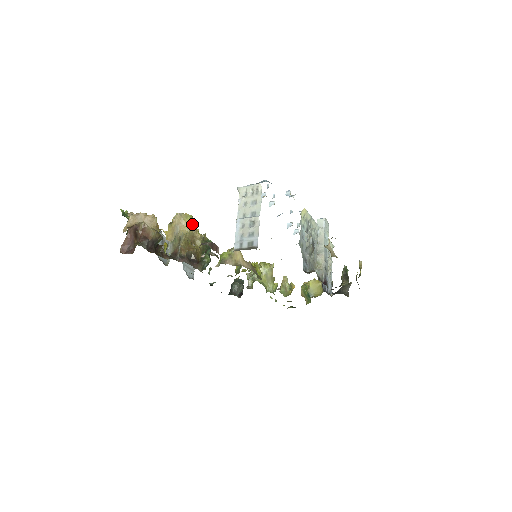
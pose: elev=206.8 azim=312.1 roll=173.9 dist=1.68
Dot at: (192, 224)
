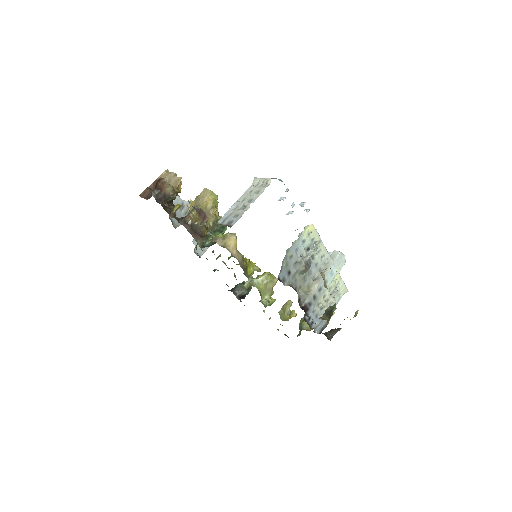
Dot at: (213, 202)
